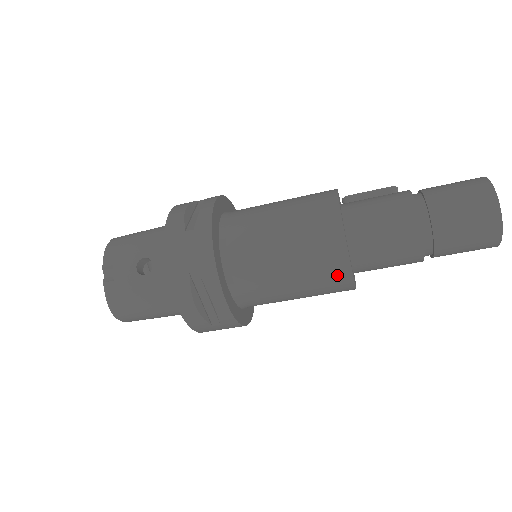
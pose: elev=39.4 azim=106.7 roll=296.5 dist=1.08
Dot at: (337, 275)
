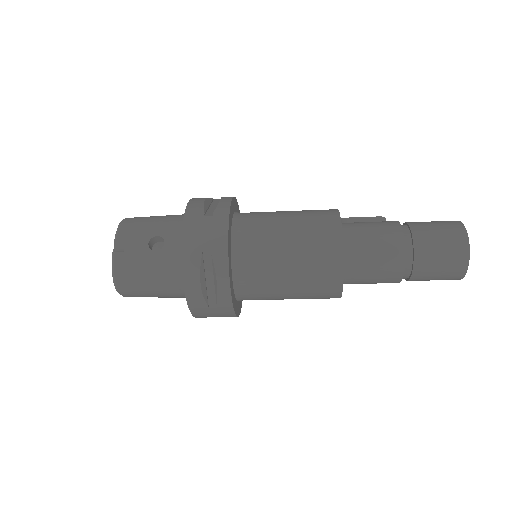
Dot at: (330, 277)
